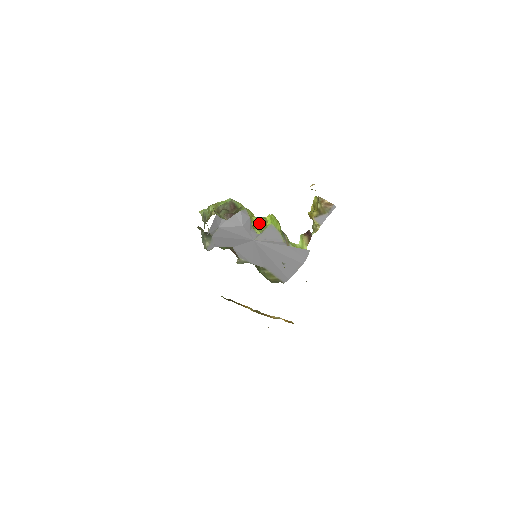
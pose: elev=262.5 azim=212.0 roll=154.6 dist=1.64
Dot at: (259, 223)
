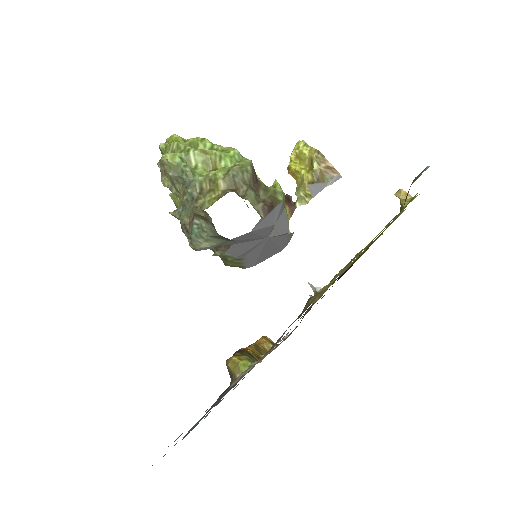
Dot at: occluded
